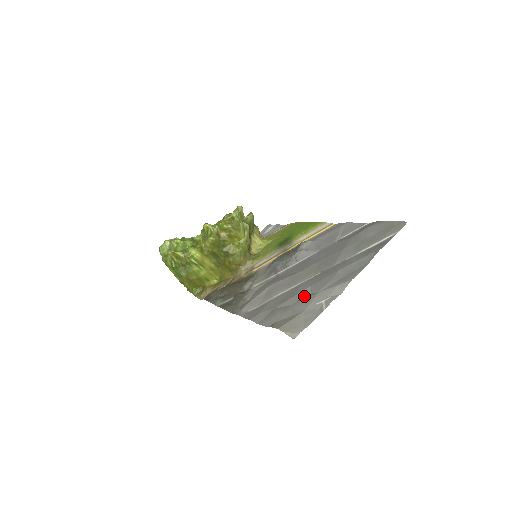
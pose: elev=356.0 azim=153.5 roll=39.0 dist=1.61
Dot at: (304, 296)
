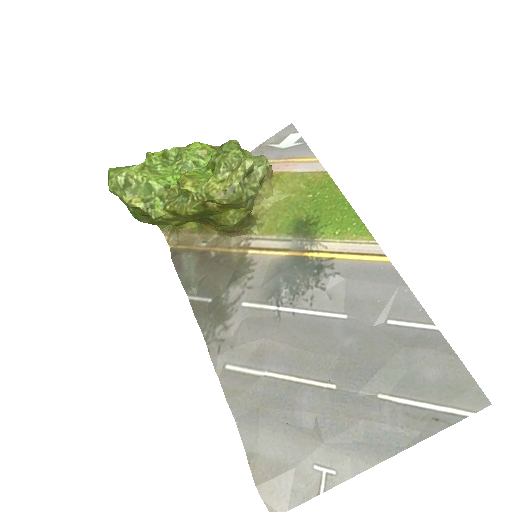
Dot at: (303, 425)
